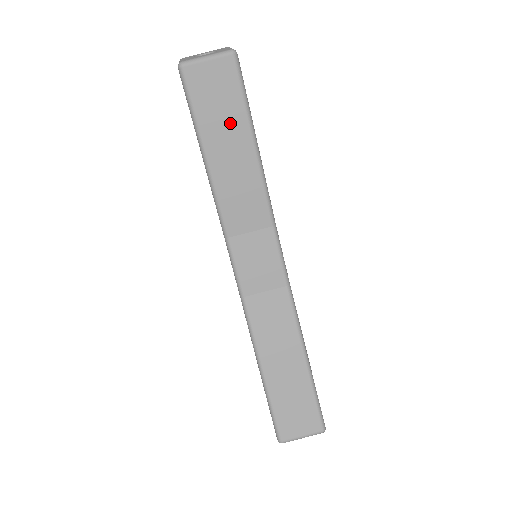
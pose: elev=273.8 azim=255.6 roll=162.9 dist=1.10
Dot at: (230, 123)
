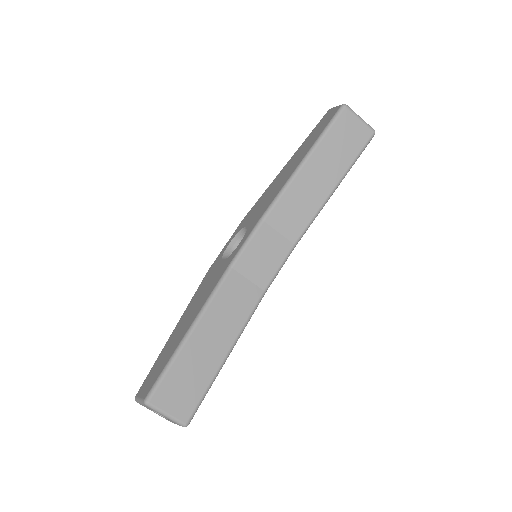
Dot at: (336, 161)
